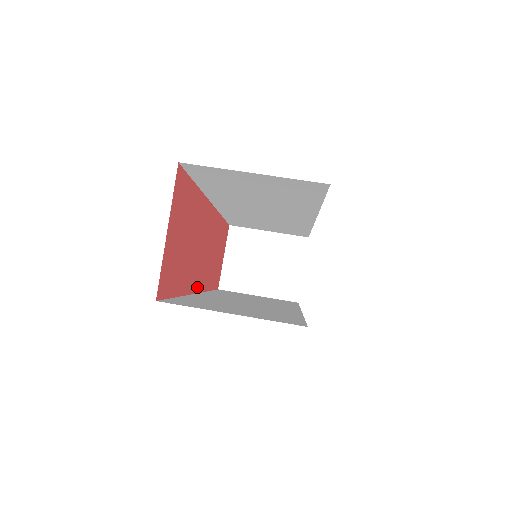
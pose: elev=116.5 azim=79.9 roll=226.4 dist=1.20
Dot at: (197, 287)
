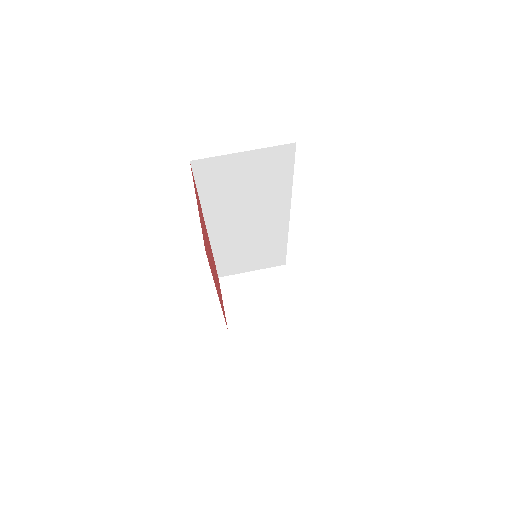
Dot at: (218, 295)
